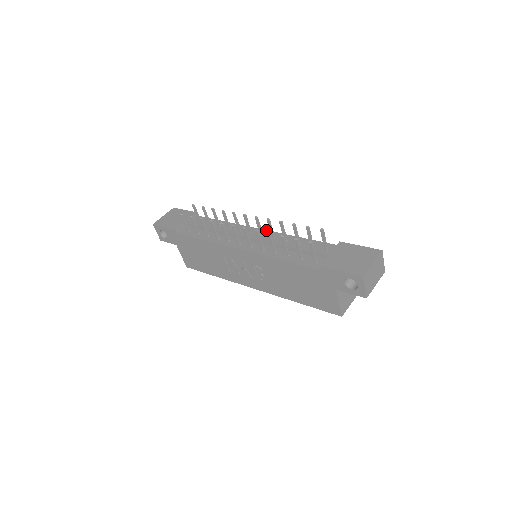
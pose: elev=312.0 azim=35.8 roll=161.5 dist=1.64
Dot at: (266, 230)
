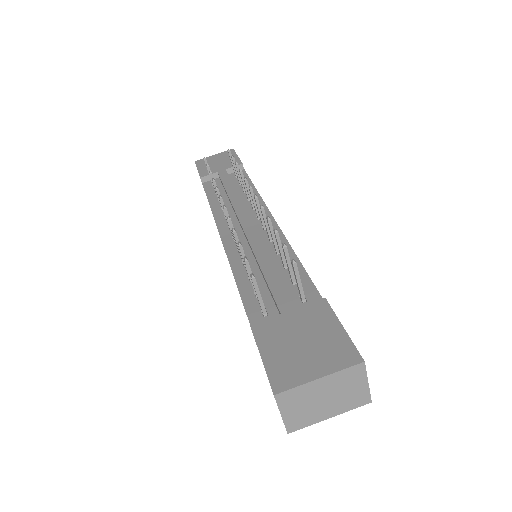
Dot at: (276, 223)
